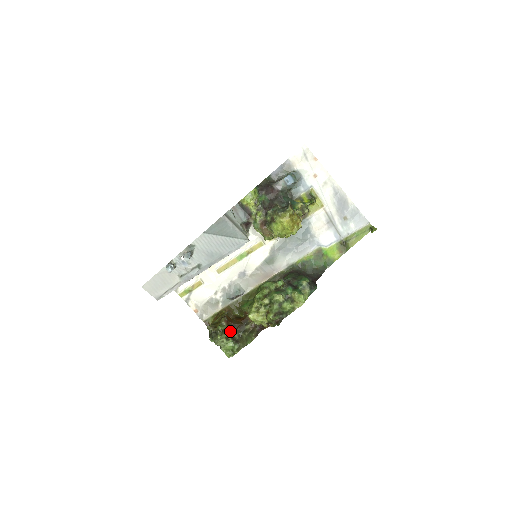
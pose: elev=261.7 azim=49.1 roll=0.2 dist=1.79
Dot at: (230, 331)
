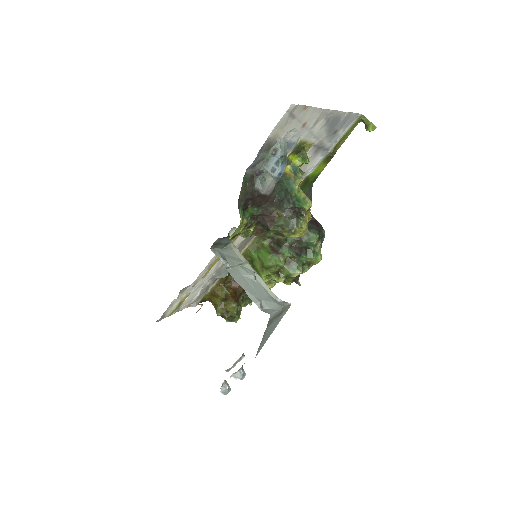
Dot at: (240, 301)
